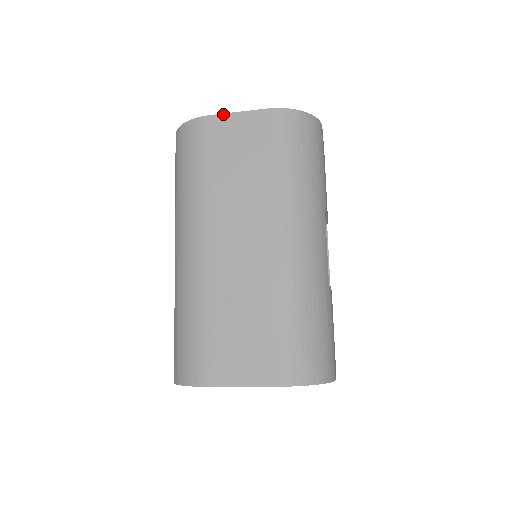
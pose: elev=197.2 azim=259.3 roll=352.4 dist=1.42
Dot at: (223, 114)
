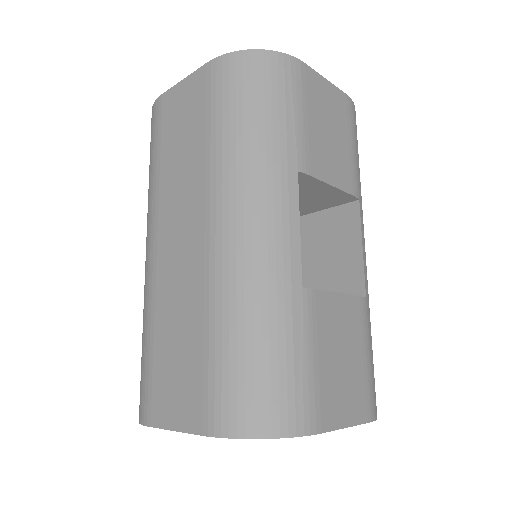
Dot at: (172, 87)
